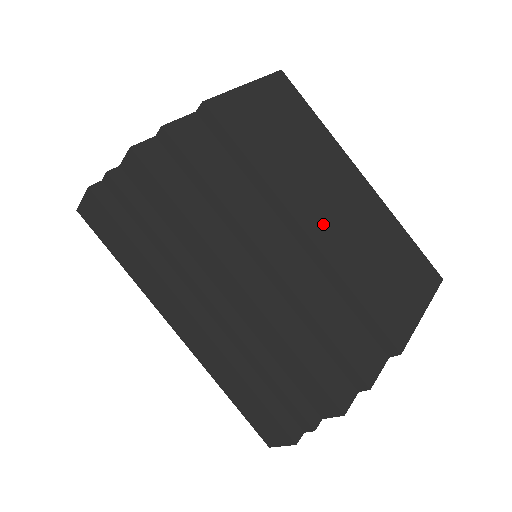
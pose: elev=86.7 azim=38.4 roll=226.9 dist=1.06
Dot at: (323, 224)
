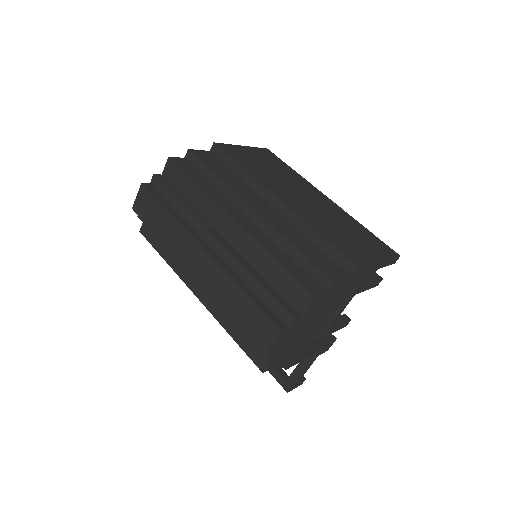
Dot at: (294, 202)
